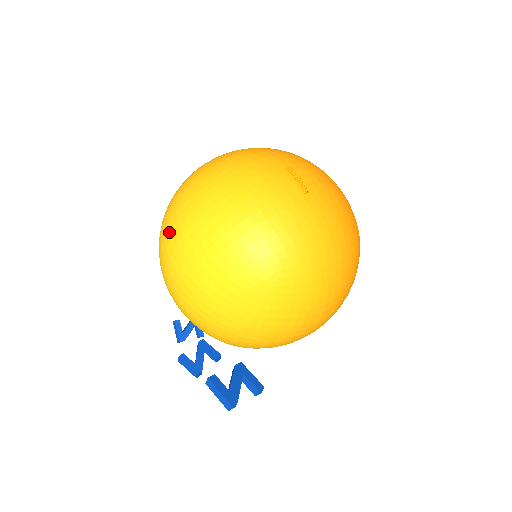
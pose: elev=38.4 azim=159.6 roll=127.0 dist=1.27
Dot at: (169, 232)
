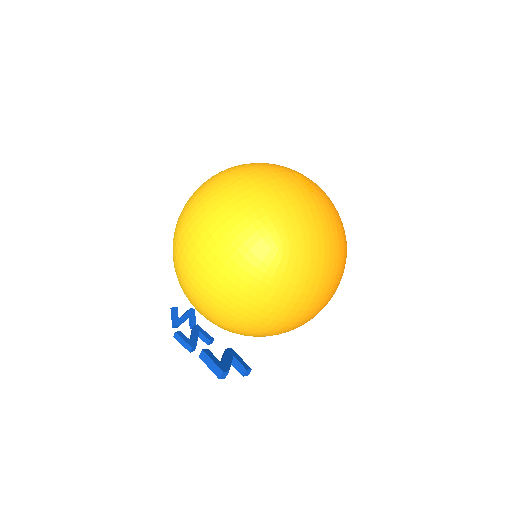
Dot at: (191, 211)
